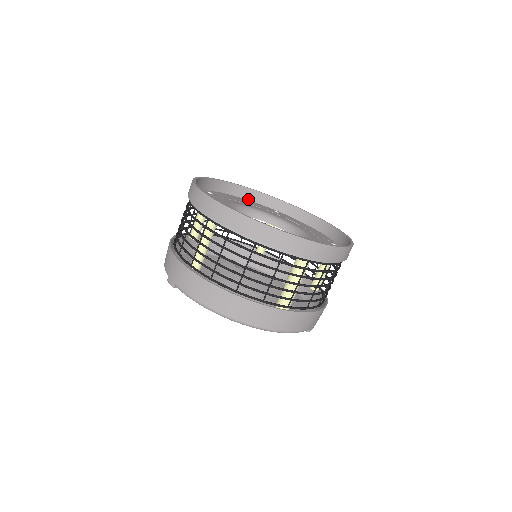
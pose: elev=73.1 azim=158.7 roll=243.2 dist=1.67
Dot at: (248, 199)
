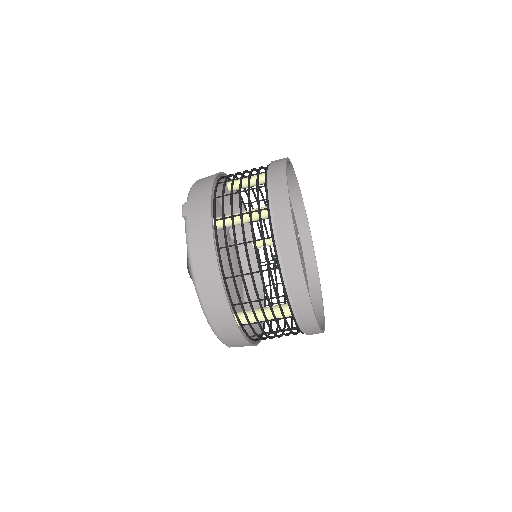
Dot at: (292, 204)
